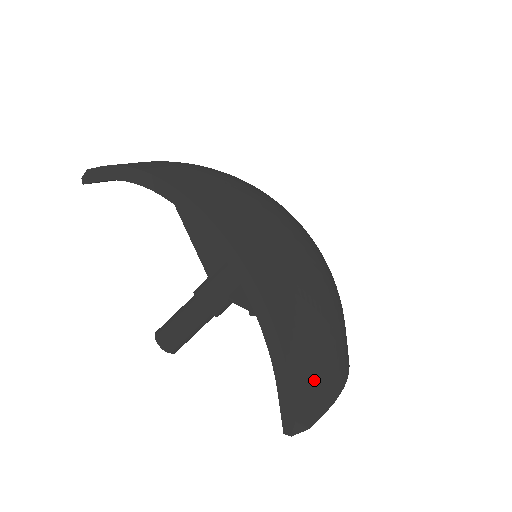
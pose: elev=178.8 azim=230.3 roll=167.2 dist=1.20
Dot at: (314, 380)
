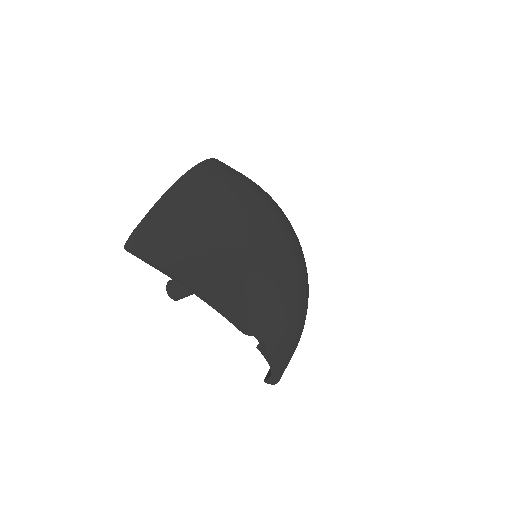
Dot at: (168, 234)
